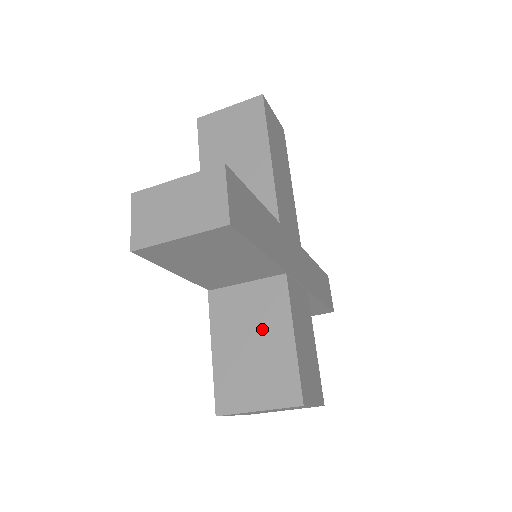
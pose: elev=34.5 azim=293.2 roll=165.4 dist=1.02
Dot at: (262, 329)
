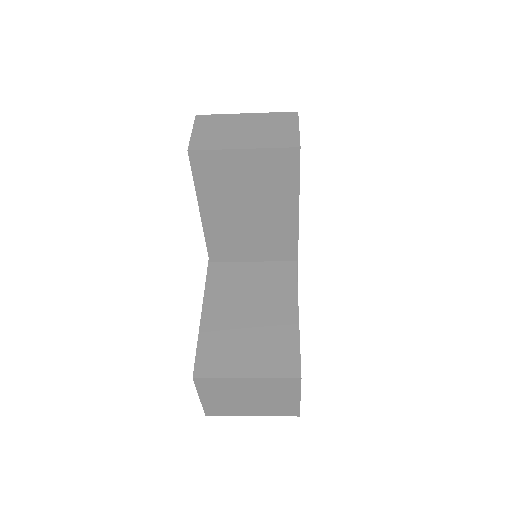
Dot at: (264, 303)
